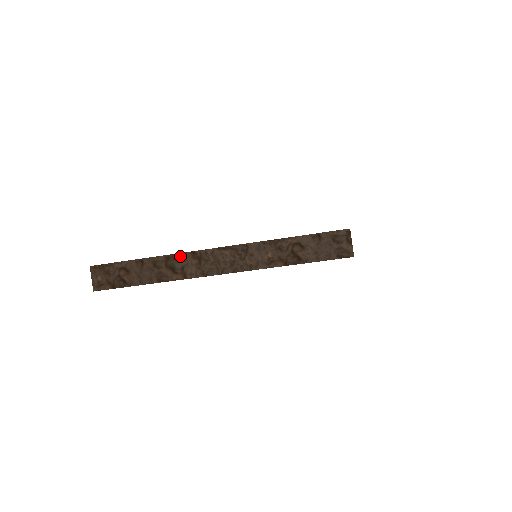
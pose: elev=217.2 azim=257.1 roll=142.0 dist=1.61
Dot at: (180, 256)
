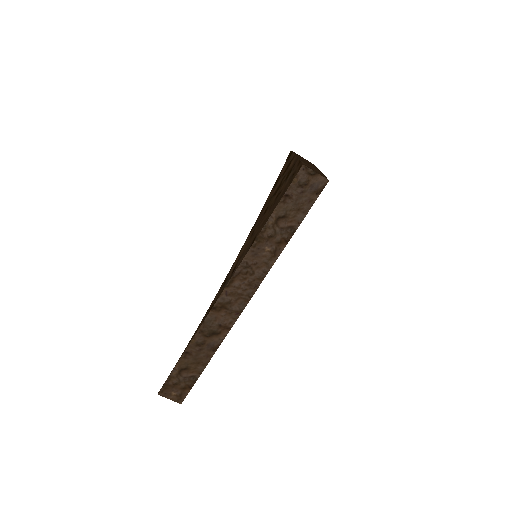
Dot at: (208, 321)
